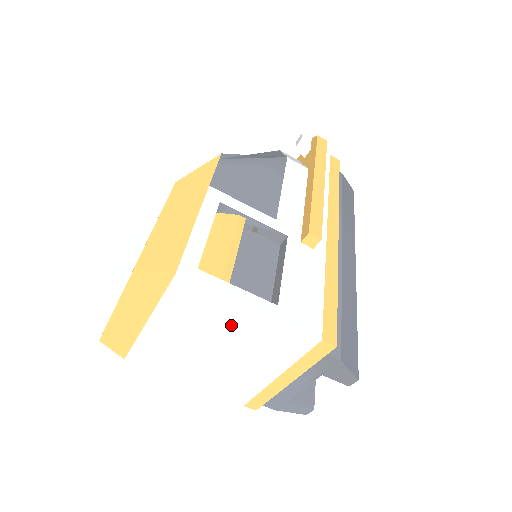
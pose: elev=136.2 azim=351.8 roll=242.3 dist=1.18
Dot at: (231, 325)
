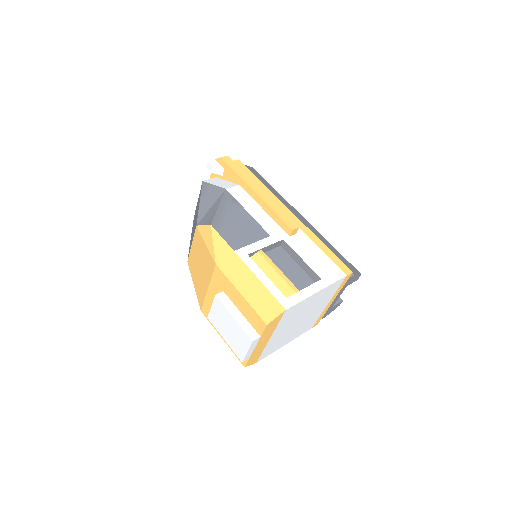
Dot at: (309, 305)
